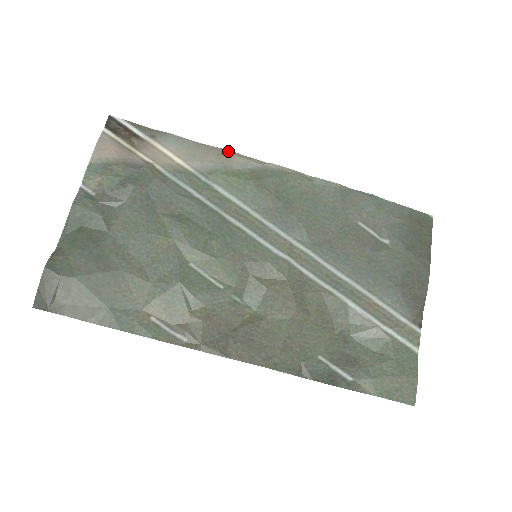
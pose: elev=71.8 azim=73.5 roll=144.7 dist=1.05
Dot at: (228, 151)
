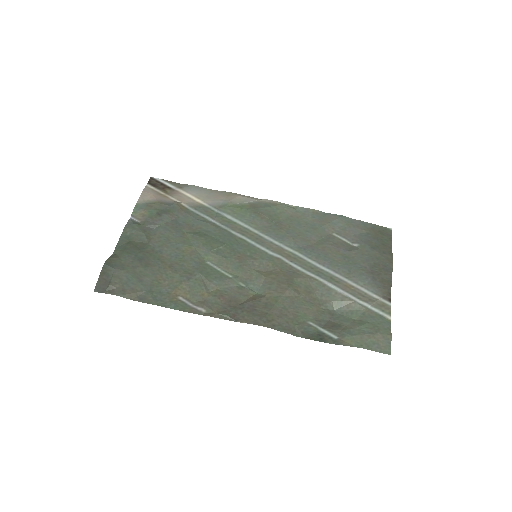
Dot at: (233, 193)
